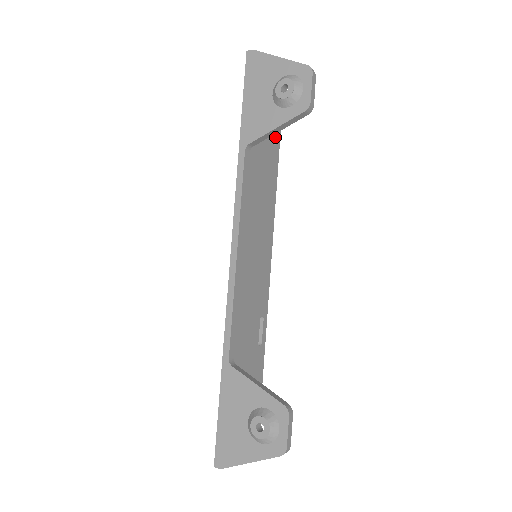
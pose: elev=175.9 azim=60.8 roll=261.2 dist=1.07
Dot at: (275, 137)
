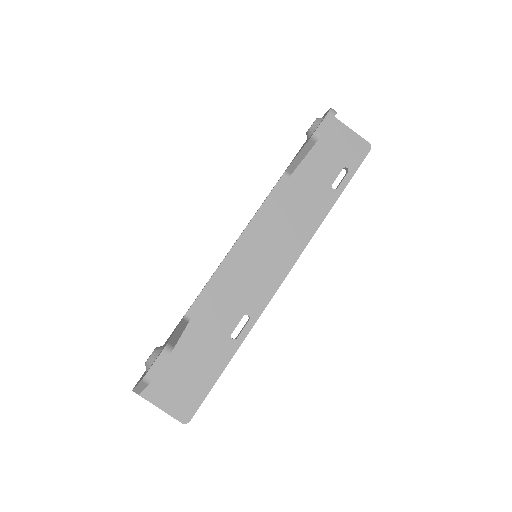
Dot at: (339, 184)
